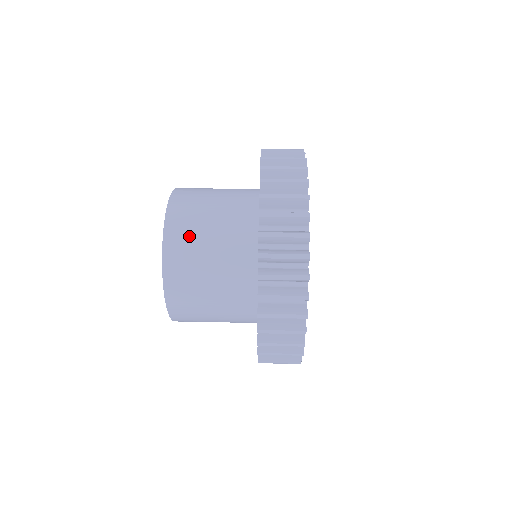
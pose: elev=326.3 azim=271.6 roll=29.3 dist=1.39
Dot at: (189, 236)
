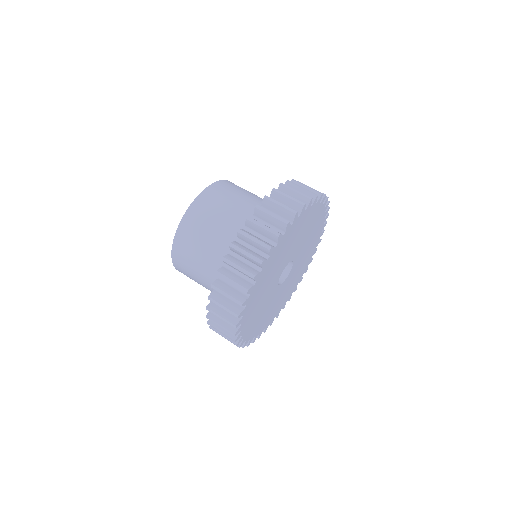
Dot at: (186, 271)
